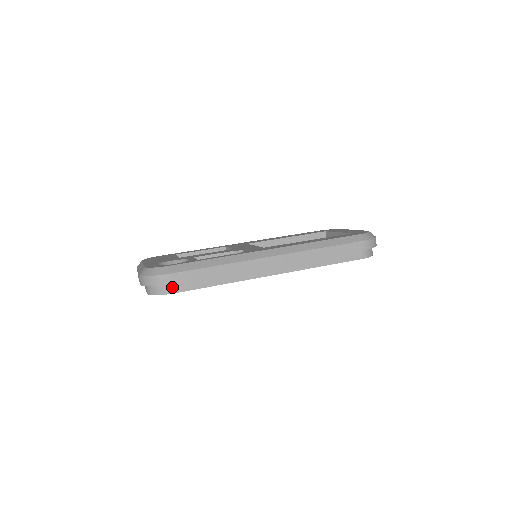
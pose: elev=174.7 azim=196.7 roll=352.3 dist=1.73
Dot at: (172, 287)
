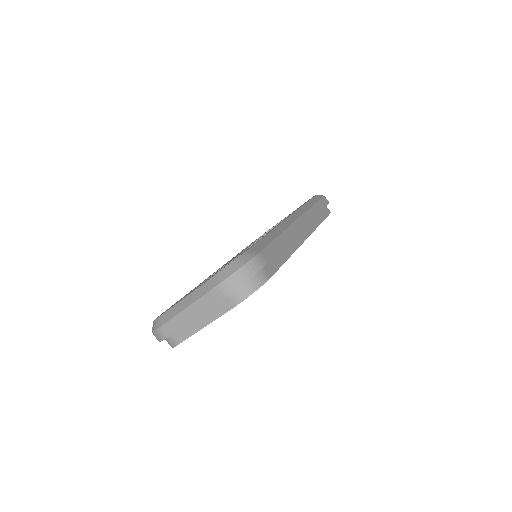
Dot at: (264, 272)
